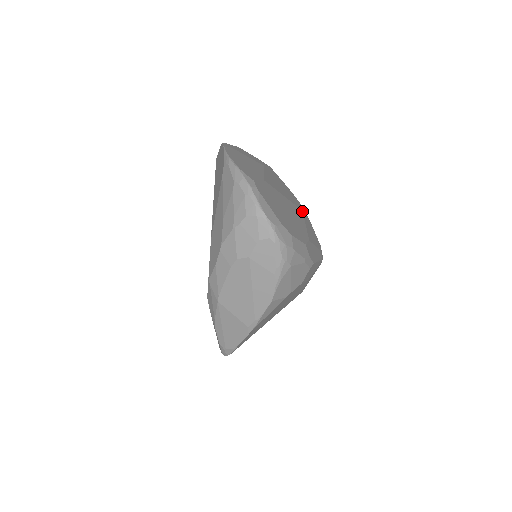
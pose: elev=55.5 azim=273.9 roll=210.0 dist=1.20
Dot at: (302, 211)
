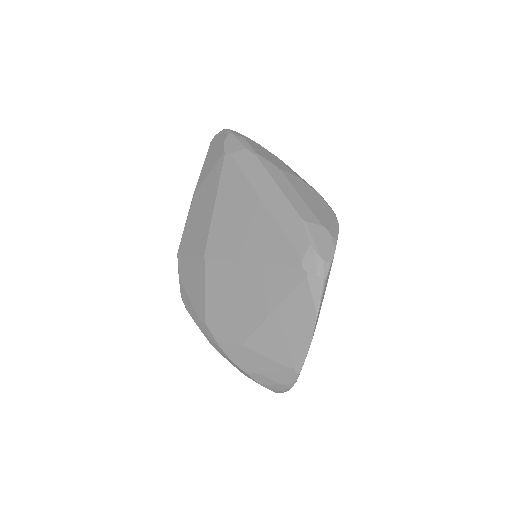
Dot at: occluded
